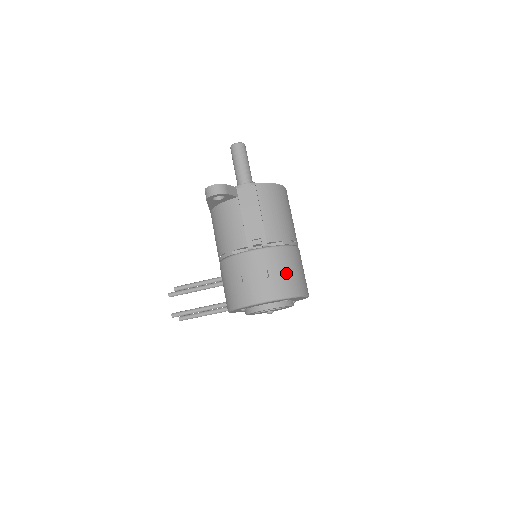
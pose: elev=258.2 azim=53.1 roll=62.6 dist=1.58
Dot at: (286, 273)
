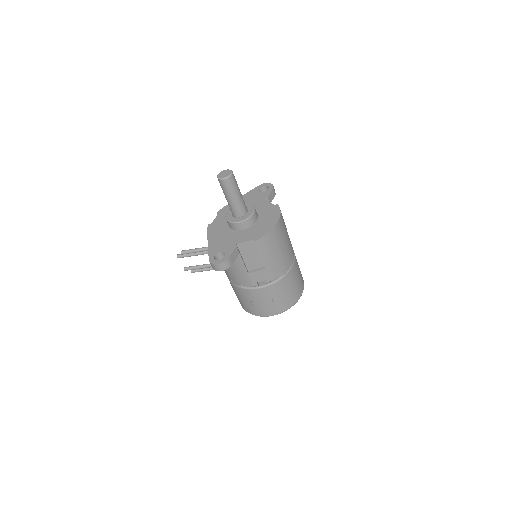
Dot at: (287, 294)
